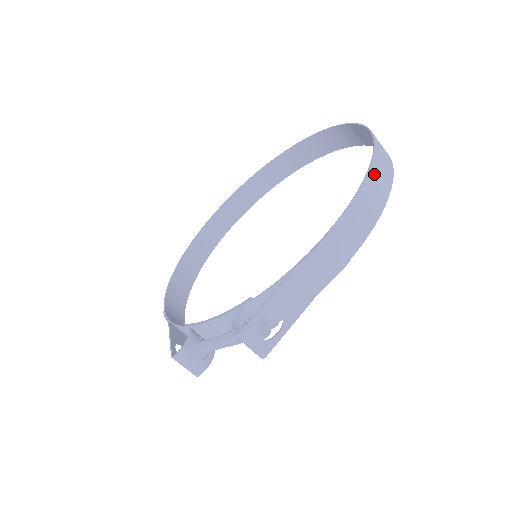
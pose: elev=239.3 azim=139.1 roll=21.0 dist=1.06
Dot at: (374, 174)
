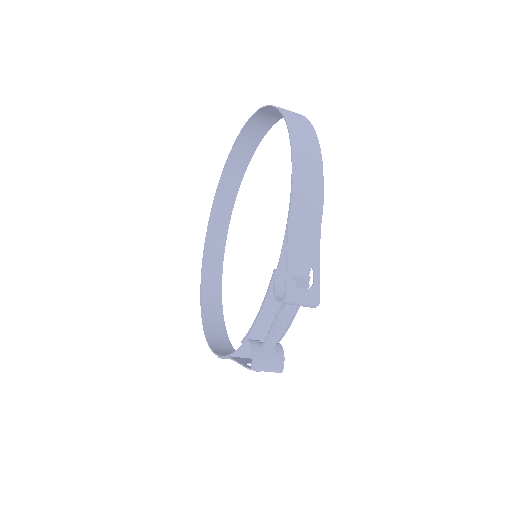
Dot at: (292, 123)
